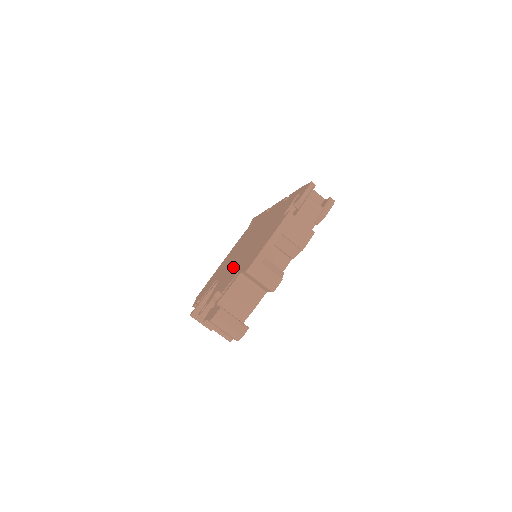
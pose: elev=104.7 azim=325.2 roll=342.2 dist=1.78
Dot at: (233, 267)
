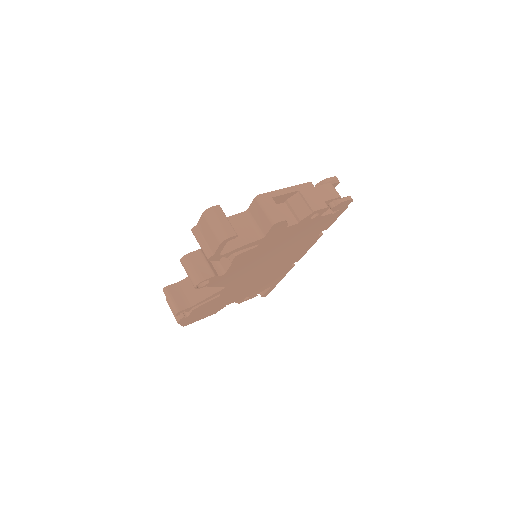
Dot at: occluded
